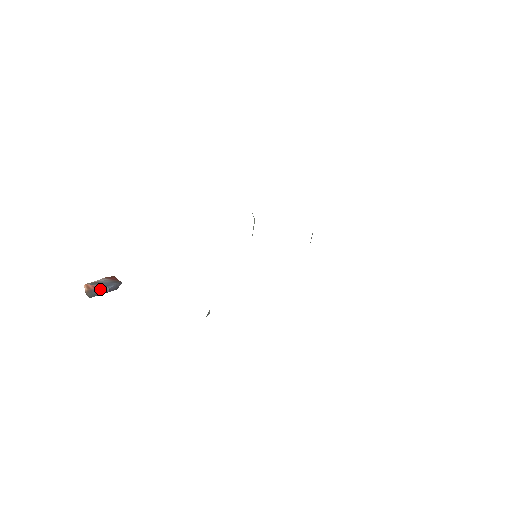
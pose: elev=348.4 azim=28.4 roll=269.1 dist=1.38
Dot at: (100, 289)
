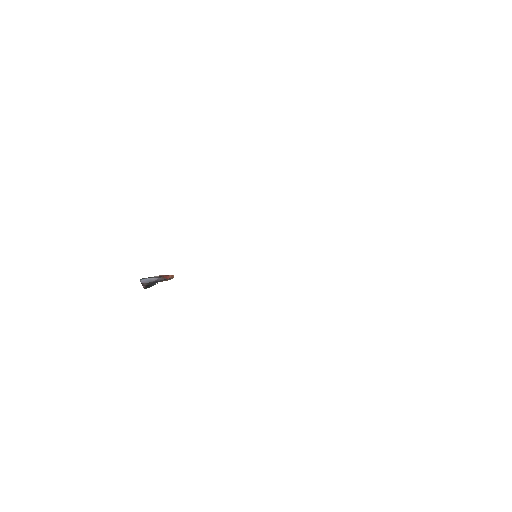
Dot at: occluded
